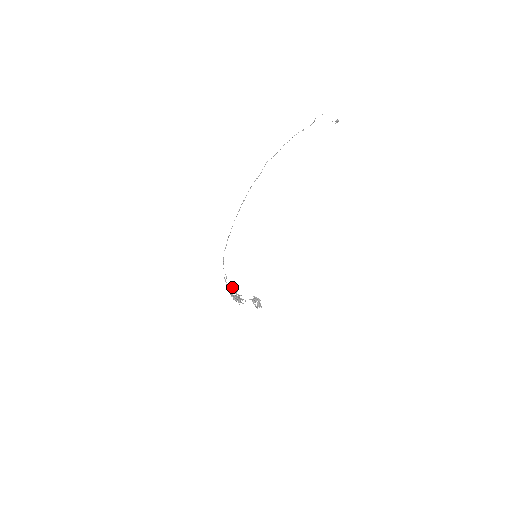
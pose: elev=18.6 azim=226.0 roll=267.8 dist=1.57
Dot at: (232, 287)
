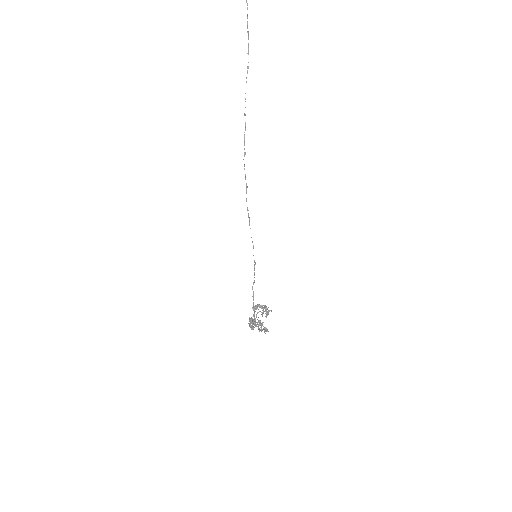
Dot at: occluded
